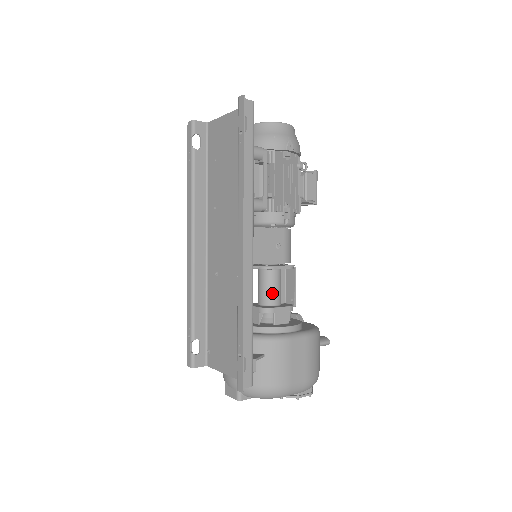
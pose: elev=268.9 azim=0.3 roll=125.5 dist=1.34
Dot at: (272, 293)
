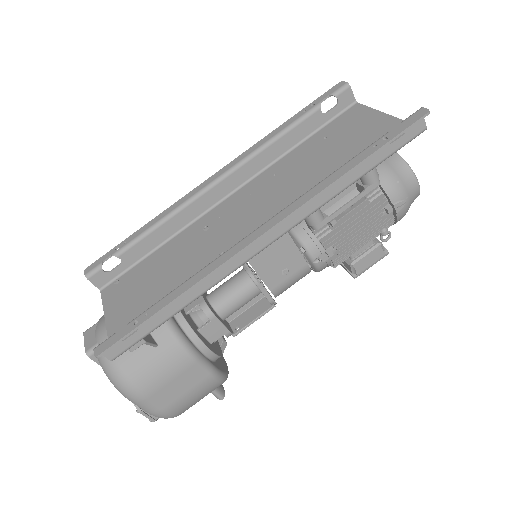
Dot at: (230, 302)
